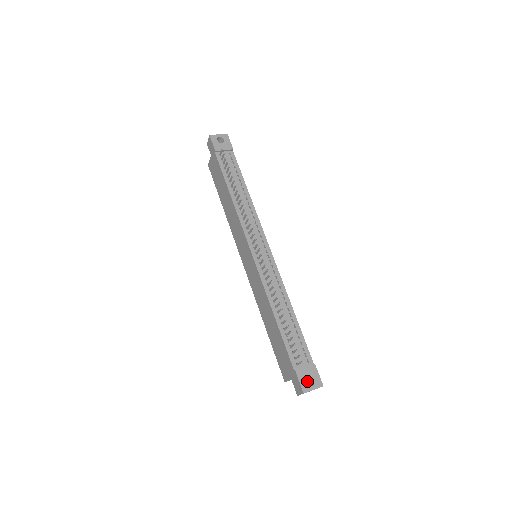
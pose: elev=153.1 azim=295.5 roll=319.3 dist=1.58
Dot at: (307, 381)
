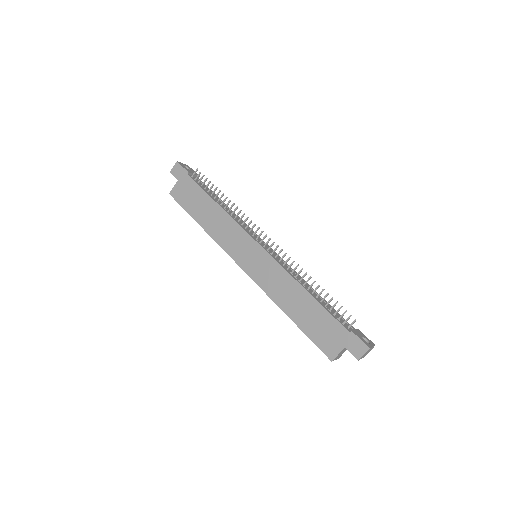
Dot at: occluded
